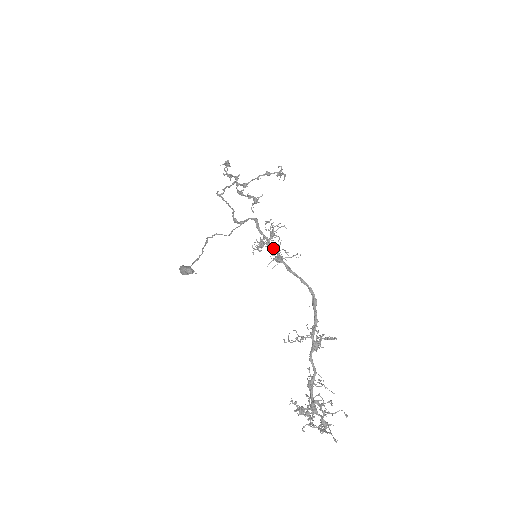
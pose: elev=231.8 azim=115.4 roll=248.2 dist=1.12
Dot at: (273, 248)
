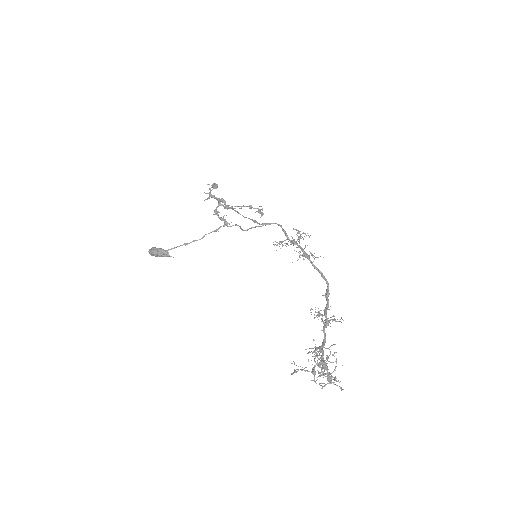
Dot at: (301, 247)
